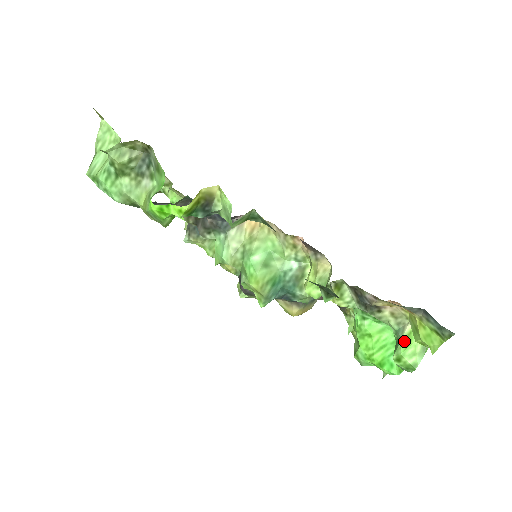
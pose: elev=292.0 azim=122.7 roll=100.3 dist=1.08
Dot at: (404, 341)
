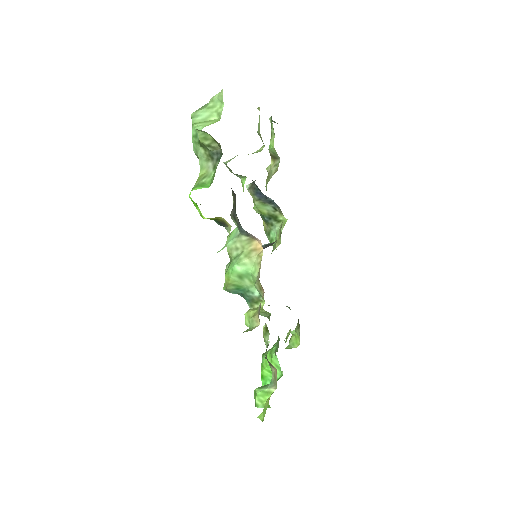
Dot at: (265, 391)
